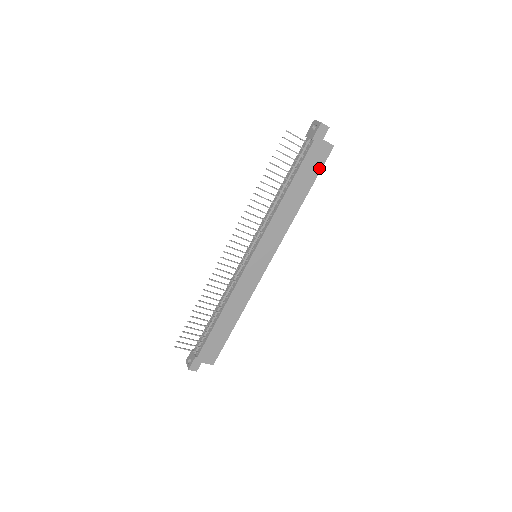
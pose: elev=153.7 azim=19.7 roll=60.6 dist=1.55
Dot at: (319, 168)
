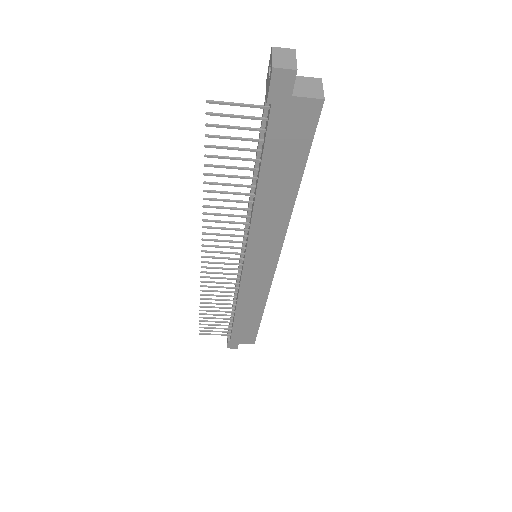
Dot at: (306, 143)
